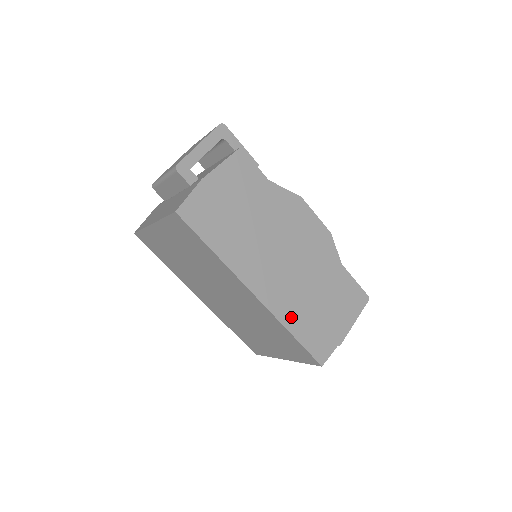
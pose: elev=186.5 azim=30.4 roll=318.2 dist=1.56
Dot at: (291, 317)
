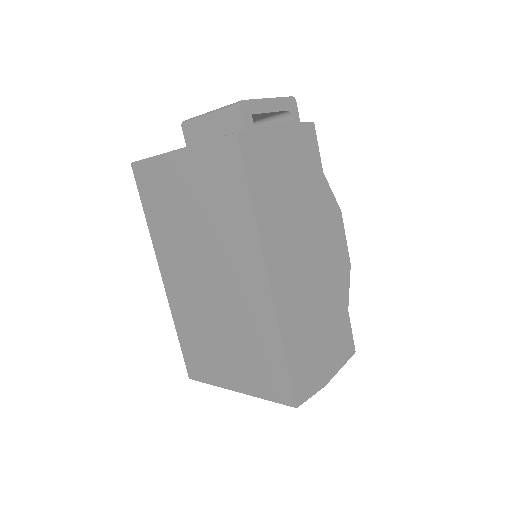
Dot at: (290, 330)
